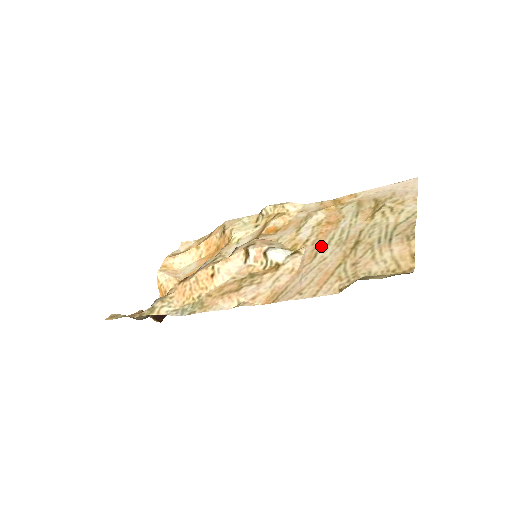
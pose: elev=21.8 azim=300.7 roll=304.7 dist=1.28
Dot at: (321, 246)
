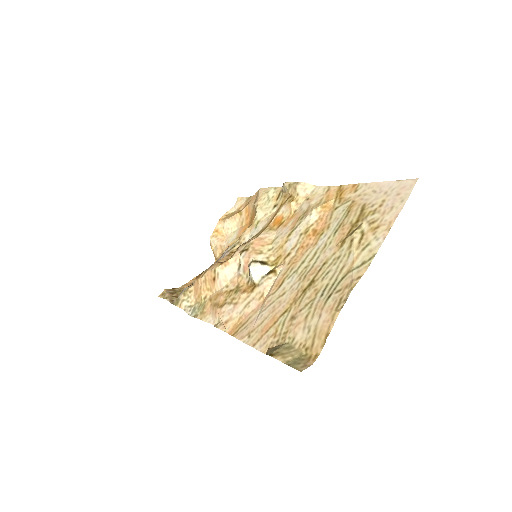
Dot at: (291, 271)
